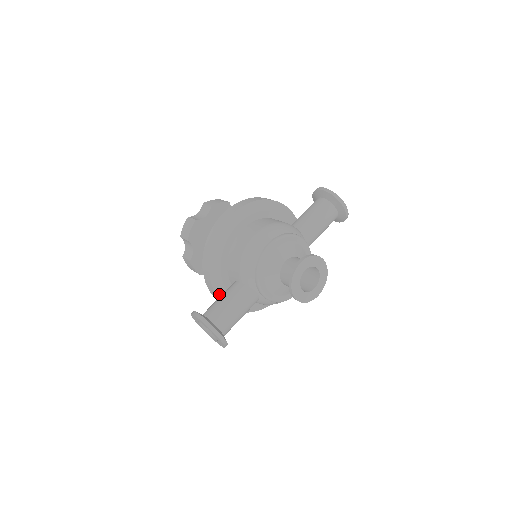
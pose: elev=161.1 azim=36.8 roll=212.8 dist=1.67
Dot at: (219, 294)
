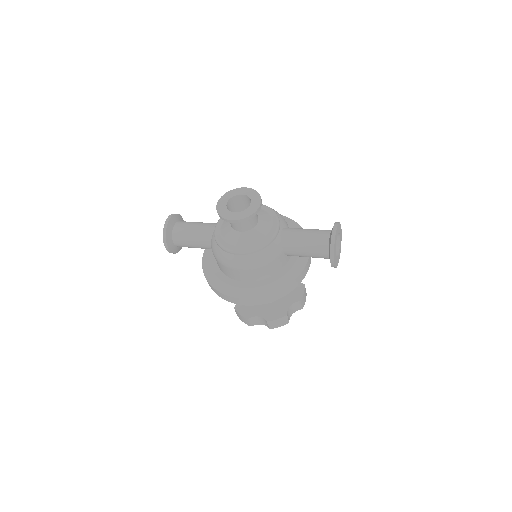
Dot at: occluded
